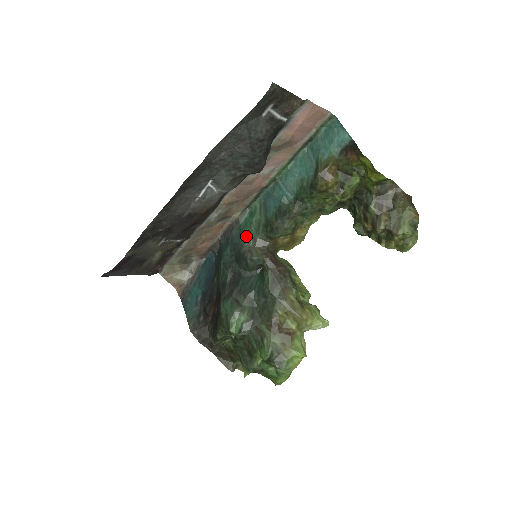
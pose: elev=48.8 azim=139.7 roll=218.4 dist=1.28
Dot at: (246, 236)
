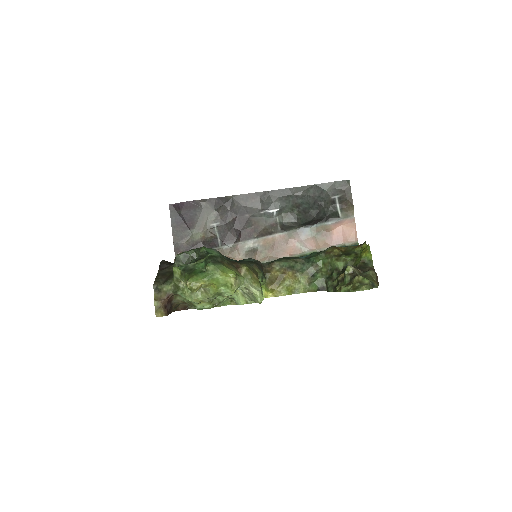
Dot at: occluded
